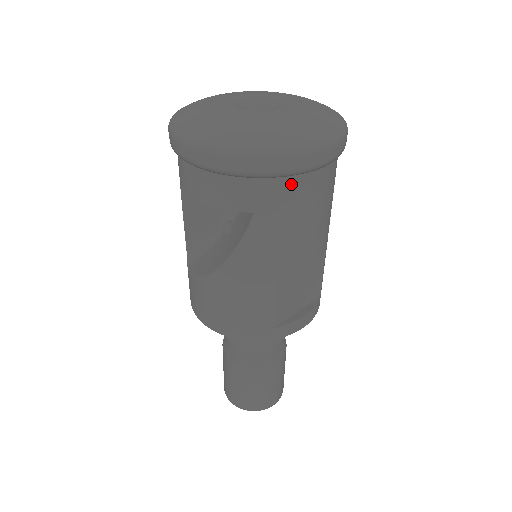
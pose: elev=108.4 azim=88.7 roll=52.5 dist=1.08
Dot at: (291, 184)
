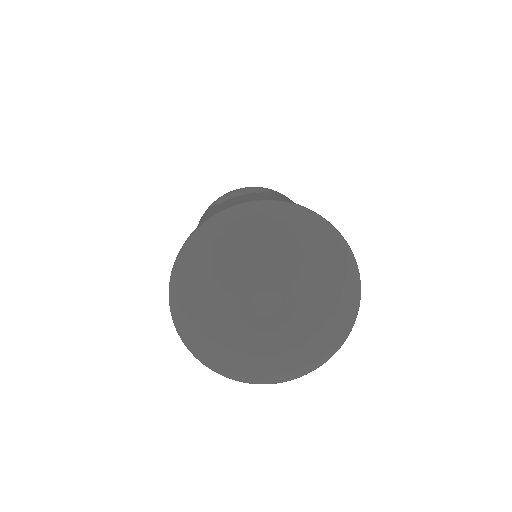
Dot at: occluded
